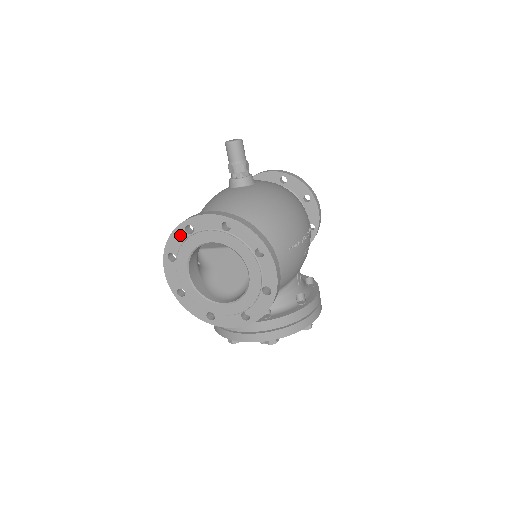
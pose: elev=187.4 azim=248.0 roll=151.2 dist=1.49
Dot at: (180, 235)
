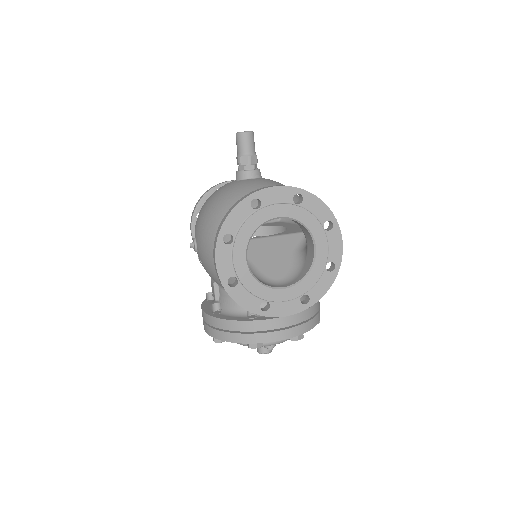
Dot at: (243, 211)
